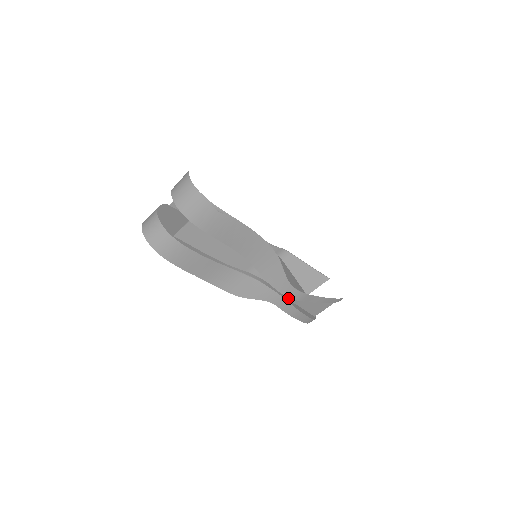
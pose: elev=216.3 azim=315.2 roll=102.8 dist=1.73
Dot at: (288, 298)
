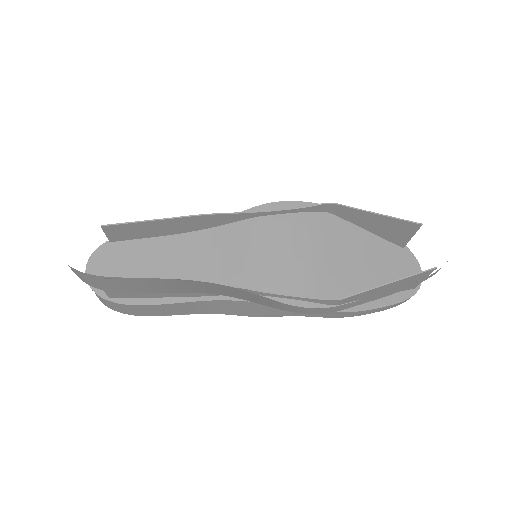
Dot at: (326, 304)
